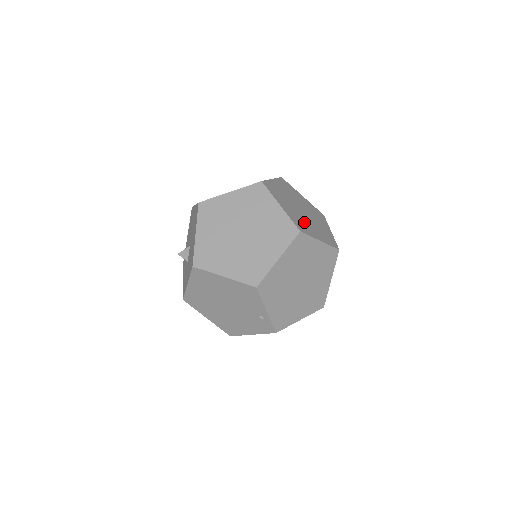
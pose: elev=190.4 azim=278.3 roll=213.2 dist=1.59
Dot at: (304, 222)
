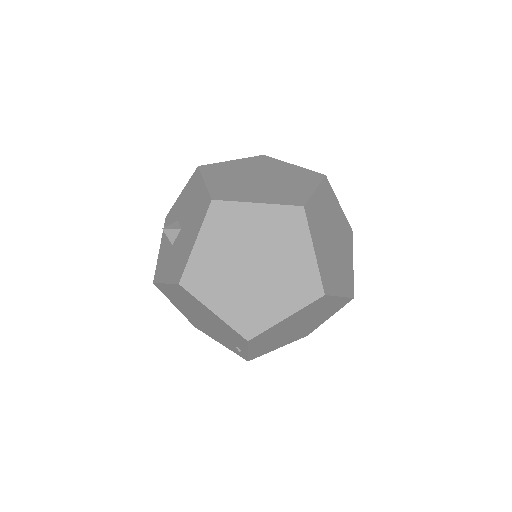
Dot at: (332, 268)
